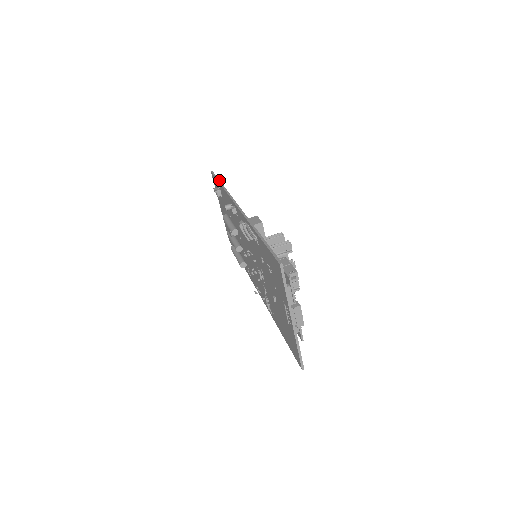
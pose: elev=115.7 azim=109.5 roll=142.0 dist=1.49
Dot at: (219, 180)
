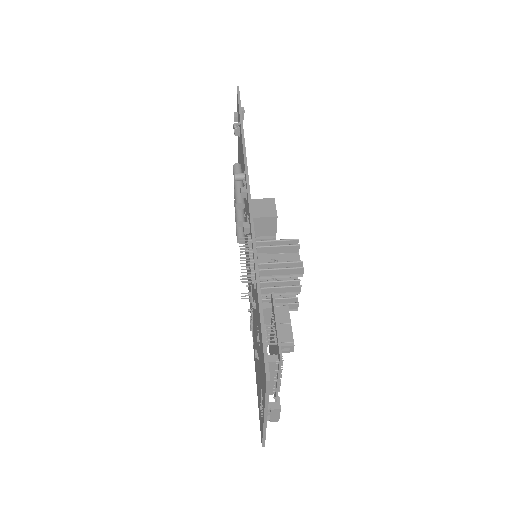
Dot at: (241, 115)
